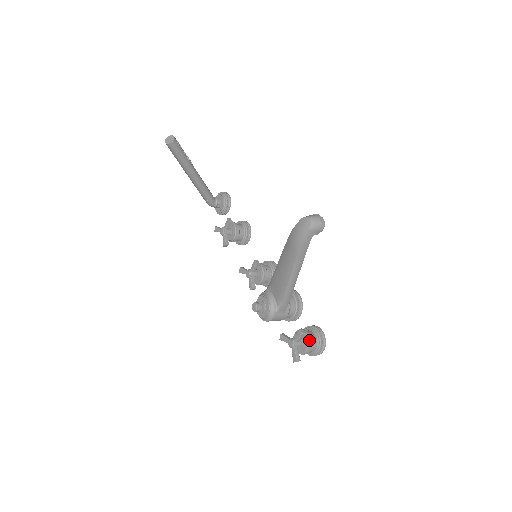
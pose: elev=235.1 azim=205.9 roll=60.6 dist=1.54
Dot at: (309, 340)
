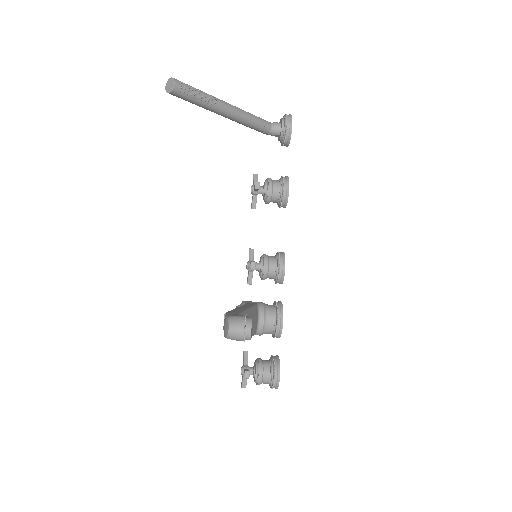
Dot at: (258, 380)
